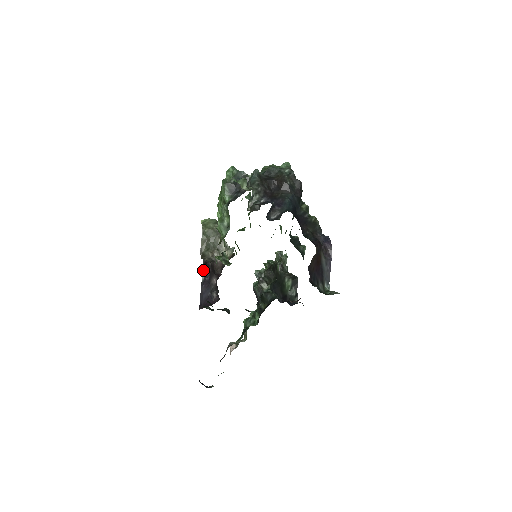
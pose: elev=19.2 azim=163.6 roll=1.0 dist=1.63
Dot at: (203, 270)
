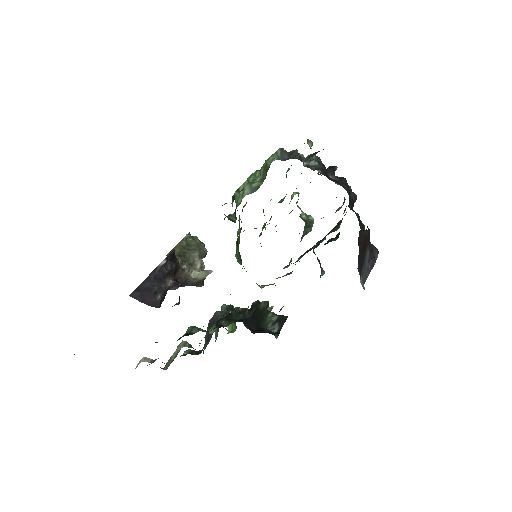
Dot at: (168, 257)
